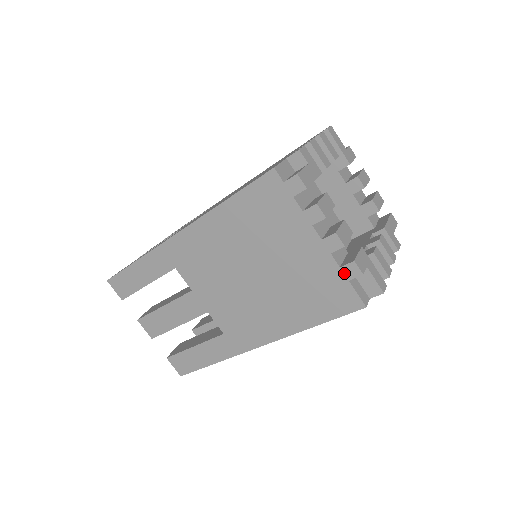
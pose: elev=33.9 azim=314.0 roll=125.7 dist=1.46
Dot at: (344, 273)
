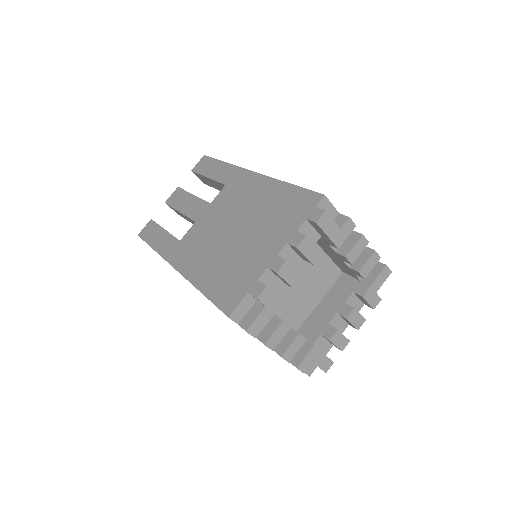
Dot at: occluded
